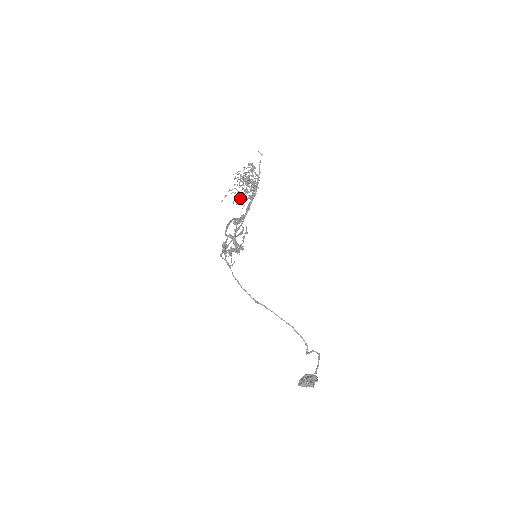
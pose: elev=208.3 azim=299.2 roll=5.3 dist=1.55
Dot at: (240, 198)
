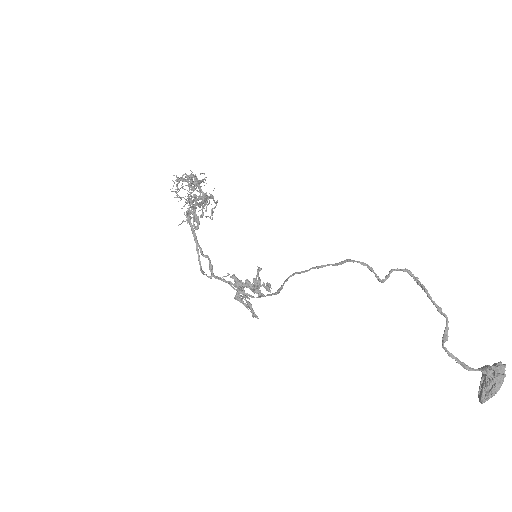
Dot at: occluded
